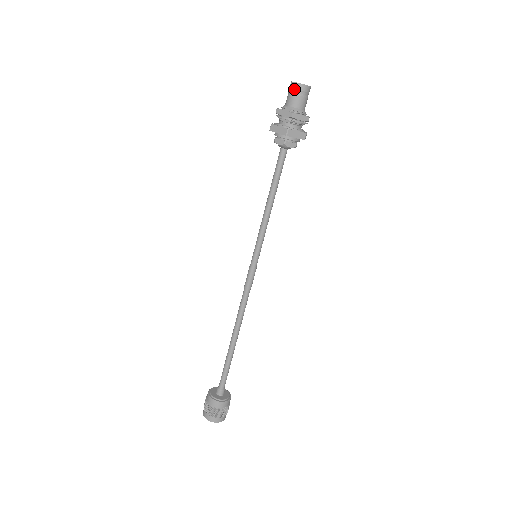
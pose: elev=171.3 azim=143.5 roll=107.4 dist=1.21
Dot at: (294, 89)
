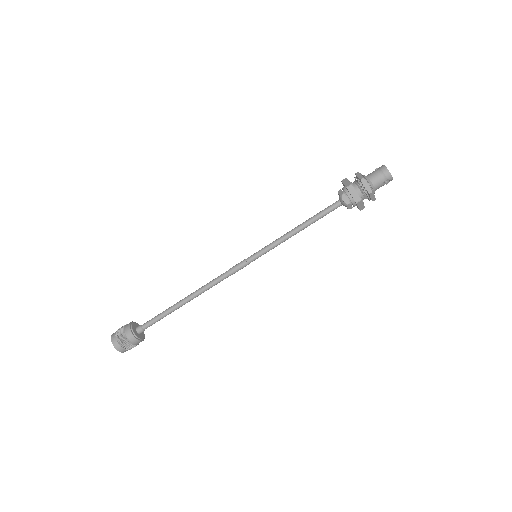
Dot at: (388, 181)
